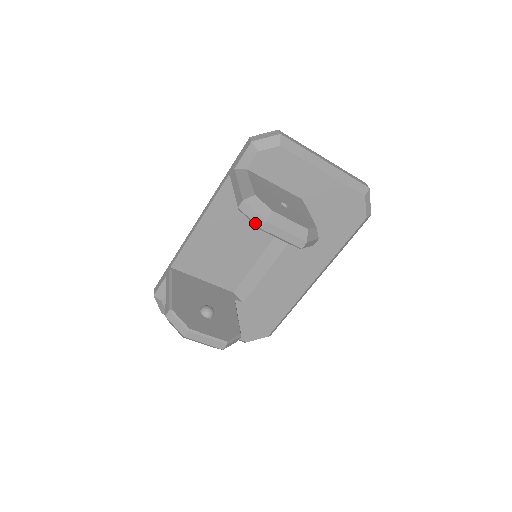
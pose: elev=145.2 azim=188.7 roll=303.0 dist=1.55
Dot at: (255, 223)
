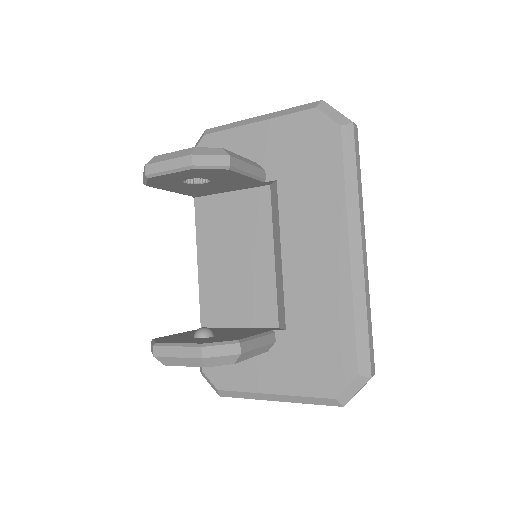
Dot at: (145, 177)
